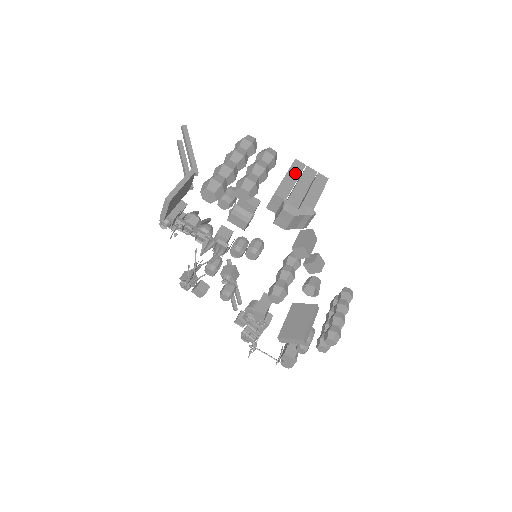
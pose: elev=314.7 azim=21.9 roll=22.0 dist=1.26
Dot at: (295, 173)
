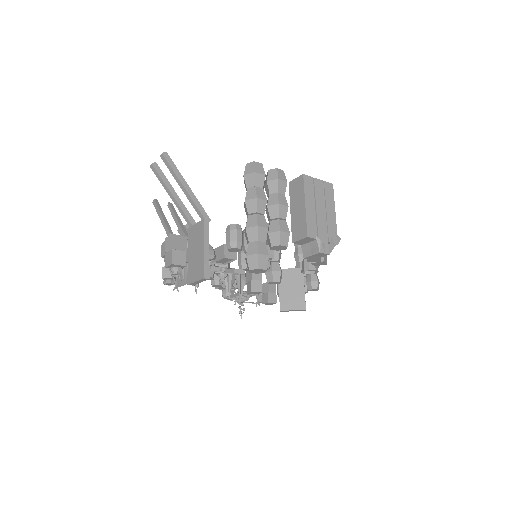
Dot at: (310, 196)
